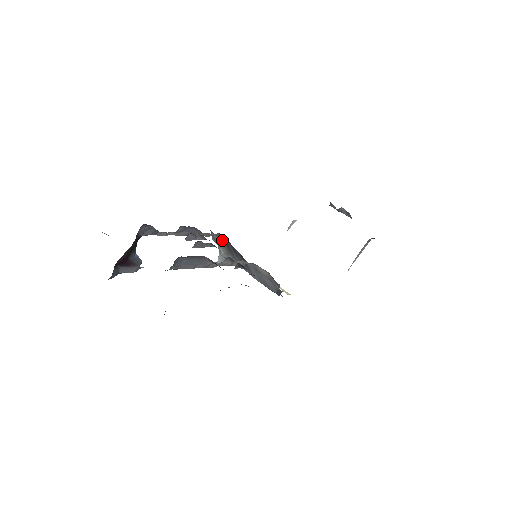
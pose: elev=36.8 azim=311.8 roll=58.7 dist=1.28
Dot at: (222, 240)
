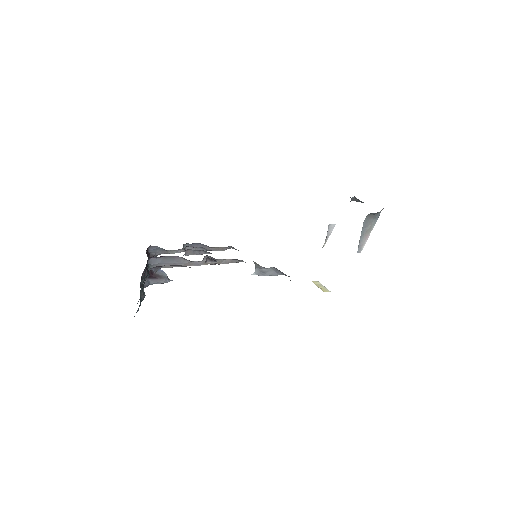
Dot at: occluded
